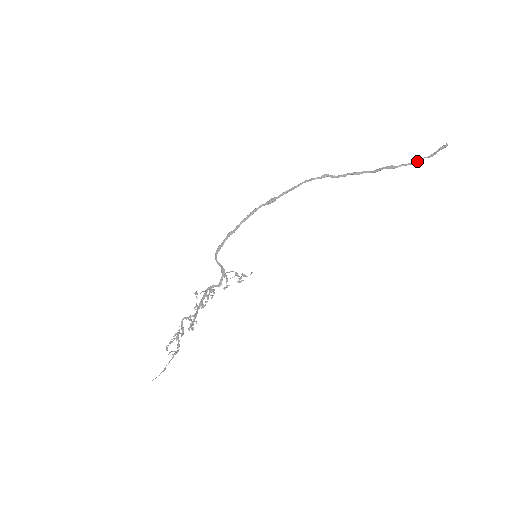
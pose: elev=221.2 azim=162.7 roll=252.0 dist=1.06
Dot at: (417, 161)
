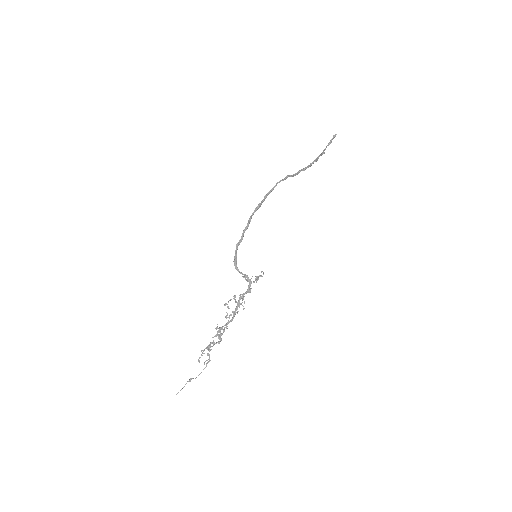
Dot at: (324, 150)
